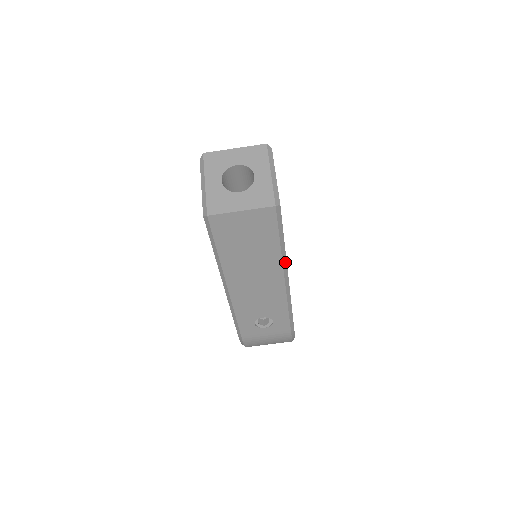
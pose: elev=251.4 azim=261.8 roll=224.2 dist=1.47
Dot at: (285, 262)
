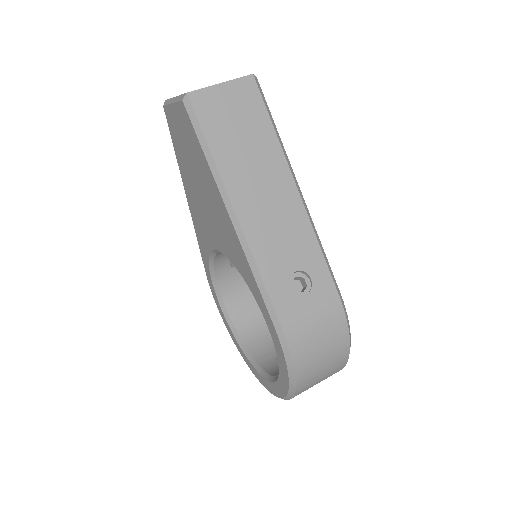
Dot at: (289, 163)
